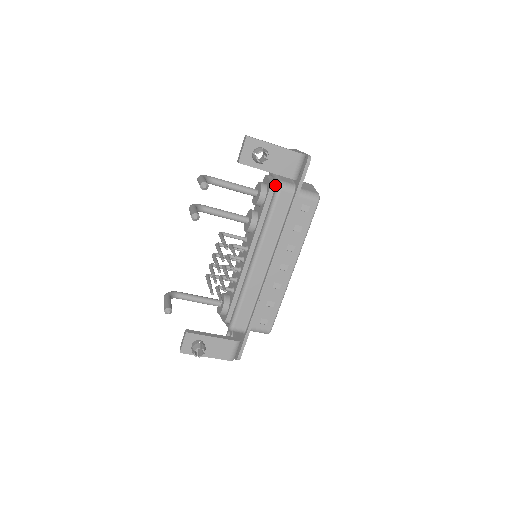
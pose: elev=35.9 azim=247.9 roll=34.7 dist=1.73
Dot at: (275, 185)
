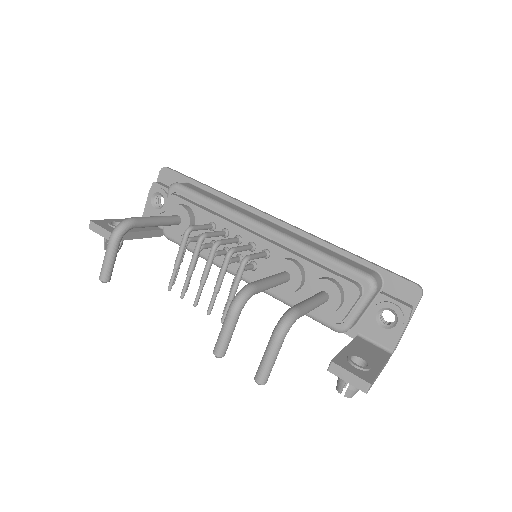
Dot at: (342, 321)
